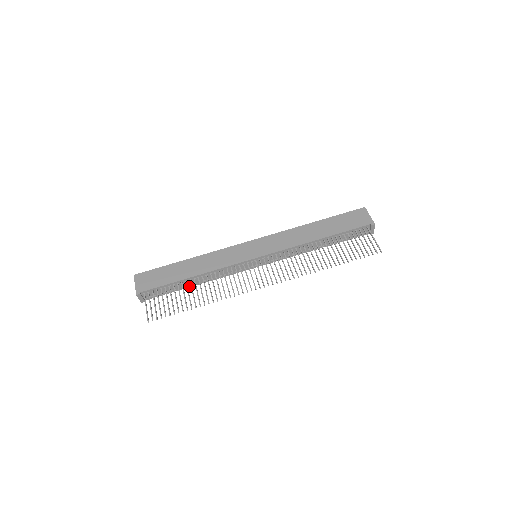
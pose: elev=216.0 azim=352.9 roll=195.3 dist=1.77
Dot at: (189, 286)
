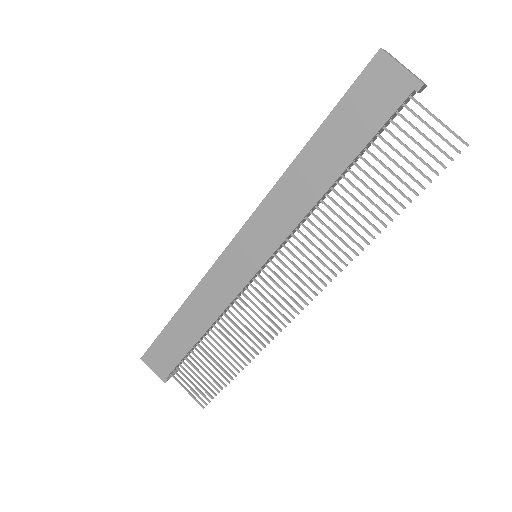
Dot at: (208, 332)
